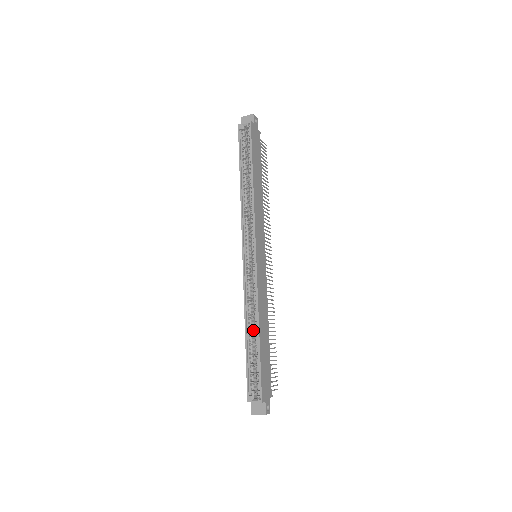
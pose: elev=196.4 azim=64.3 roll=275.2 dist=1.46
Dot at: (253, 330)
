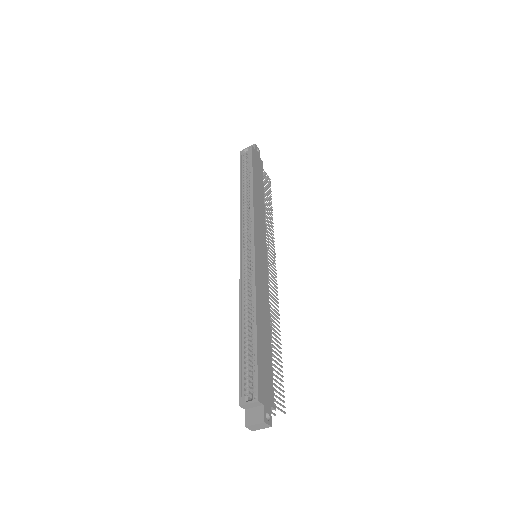
Dot at: (250, 322)
